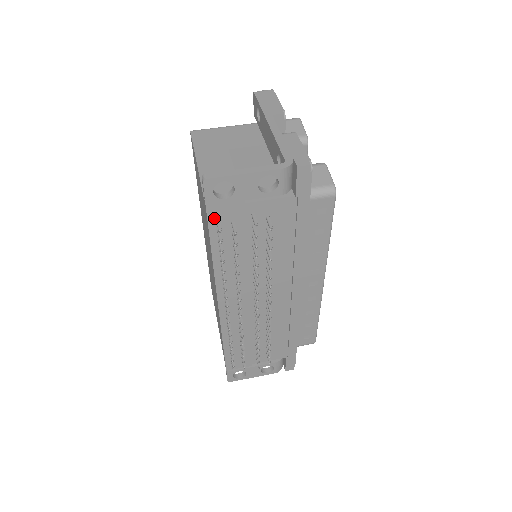
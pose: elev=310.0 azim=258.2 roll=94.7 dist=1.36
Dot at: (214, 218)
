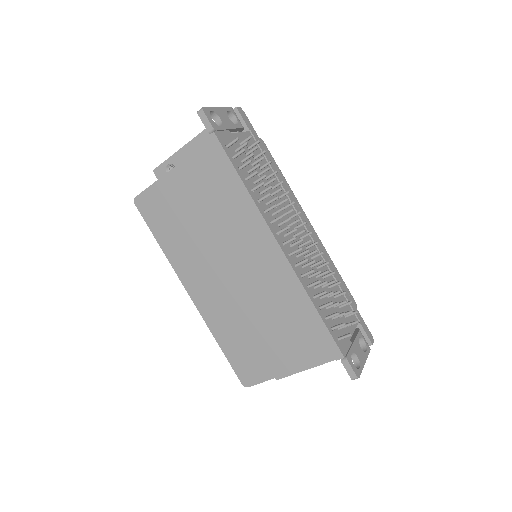
Dot at: (224, 145)
